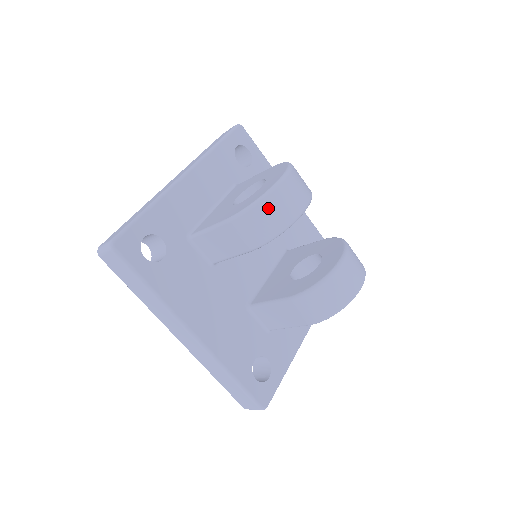
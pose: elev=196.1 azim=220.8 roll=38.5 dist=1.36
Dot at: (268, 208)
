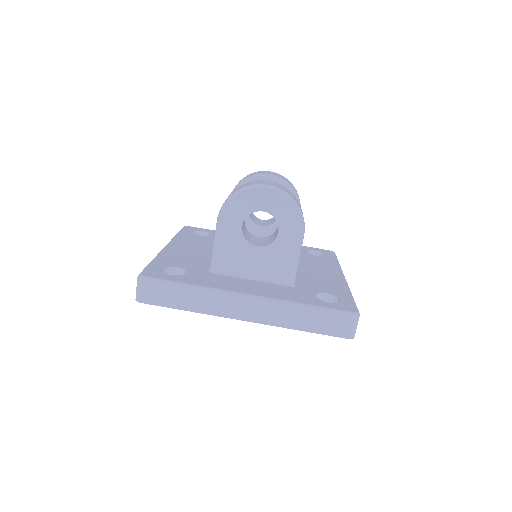
Dot at: occluded
